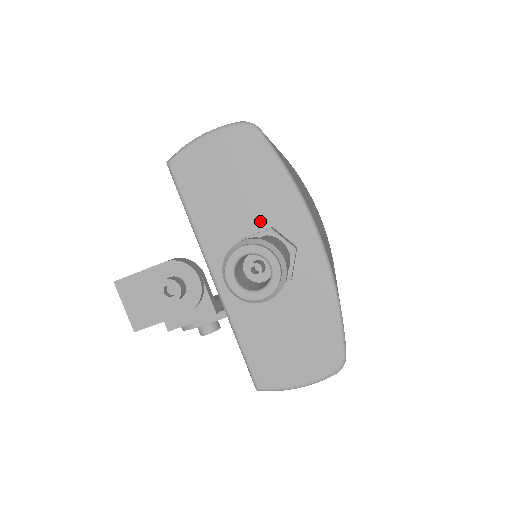
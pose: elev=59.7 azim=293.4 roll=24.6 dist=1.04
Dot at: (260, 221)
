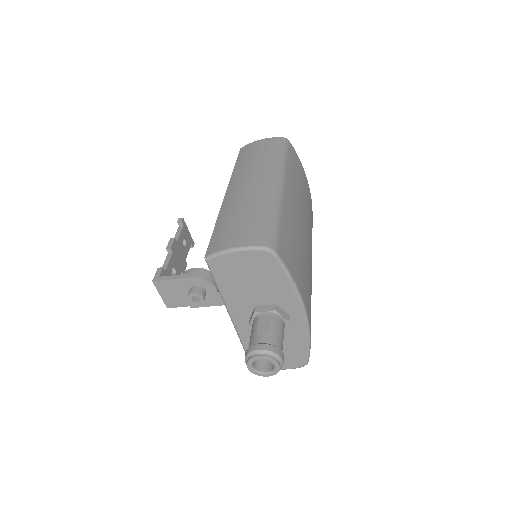
Dot at: (268, 300)
